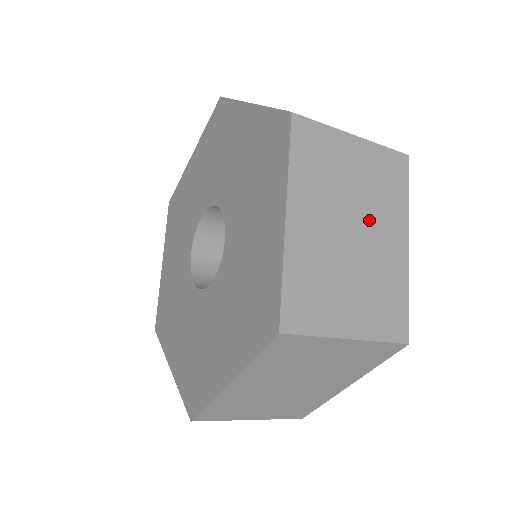
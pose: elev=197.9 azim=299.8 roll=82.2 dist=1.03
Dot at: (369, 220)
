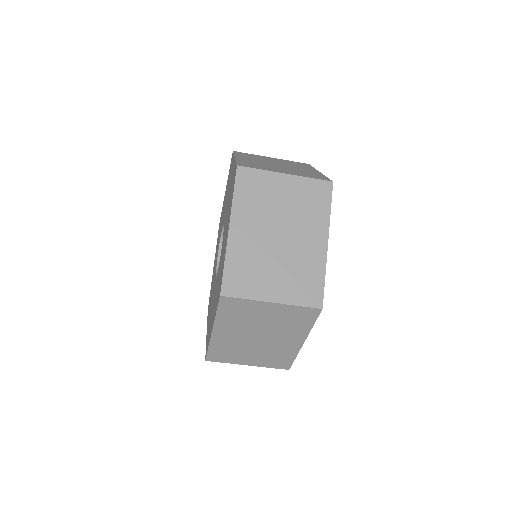
Dot at: (288, 165)
